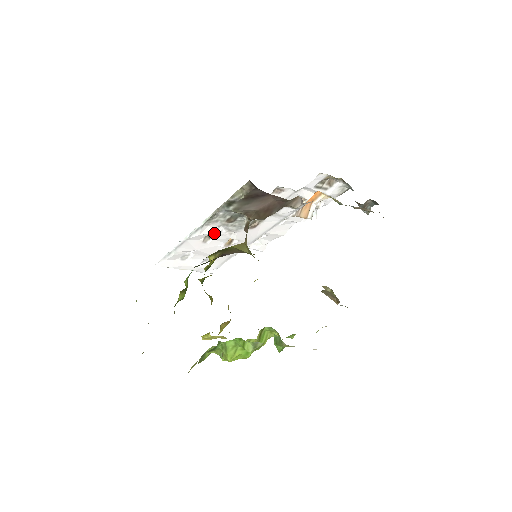
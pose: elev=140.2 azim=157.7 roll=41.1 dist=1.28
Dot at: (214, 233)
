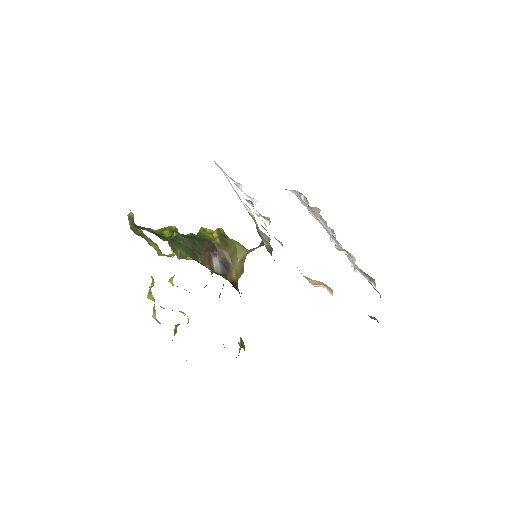
Dot at: occluded
